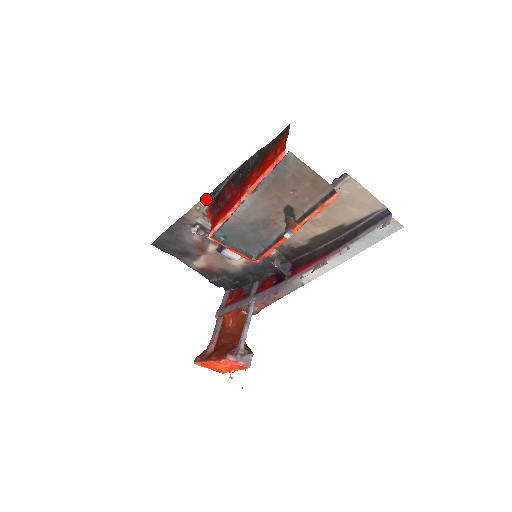
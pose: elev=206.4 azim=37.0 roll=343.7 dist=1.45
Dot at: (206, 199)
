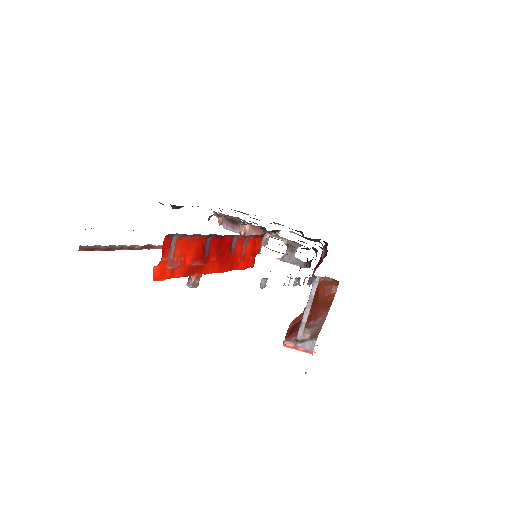
Dot at: occluded
